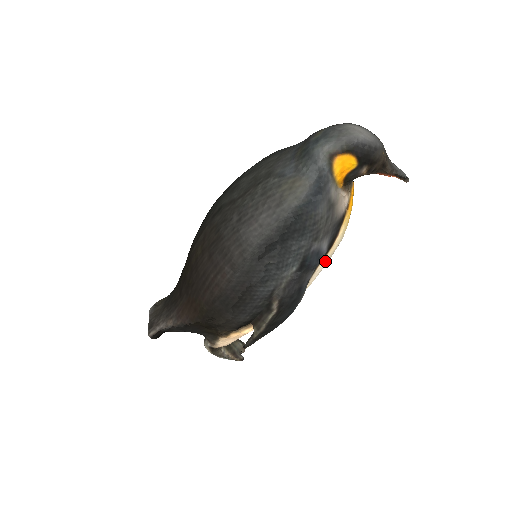
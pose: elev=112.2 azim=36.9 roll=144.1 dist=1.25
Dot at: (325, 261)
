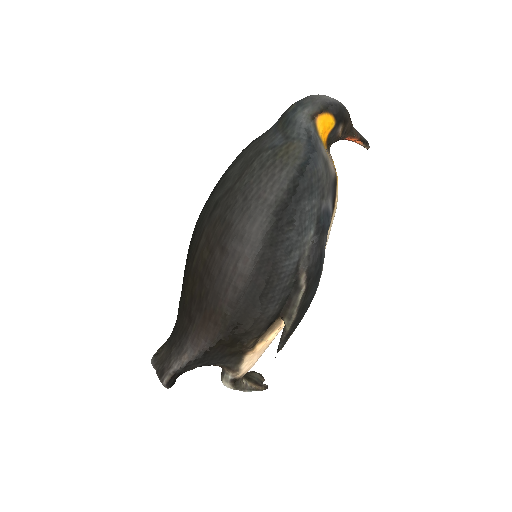
Dot at: (330, 229)
